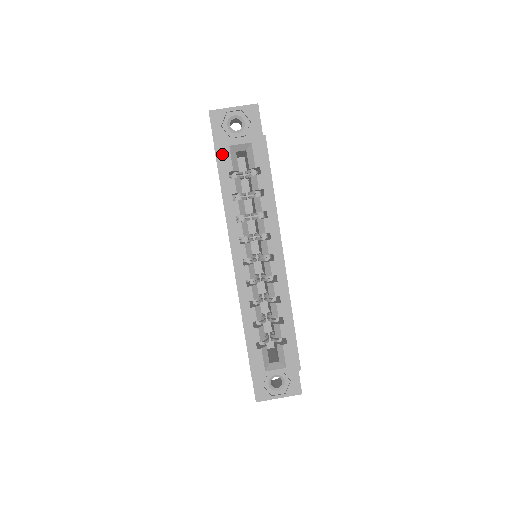
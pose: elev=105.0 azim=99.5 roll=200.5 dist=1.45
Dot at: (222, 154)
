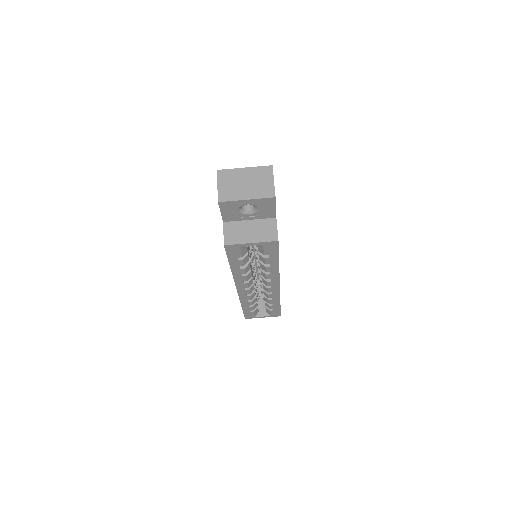
Dot at: (232, 250)
